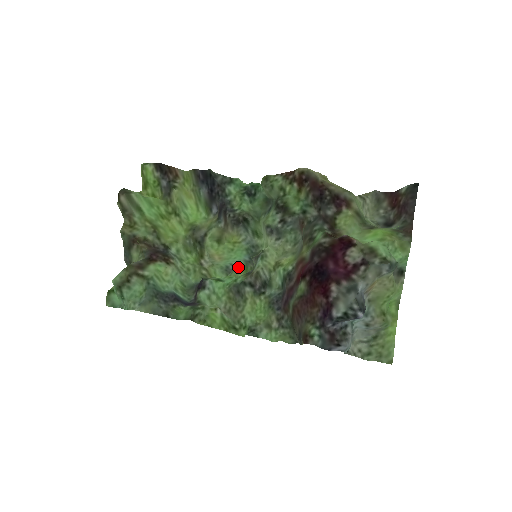
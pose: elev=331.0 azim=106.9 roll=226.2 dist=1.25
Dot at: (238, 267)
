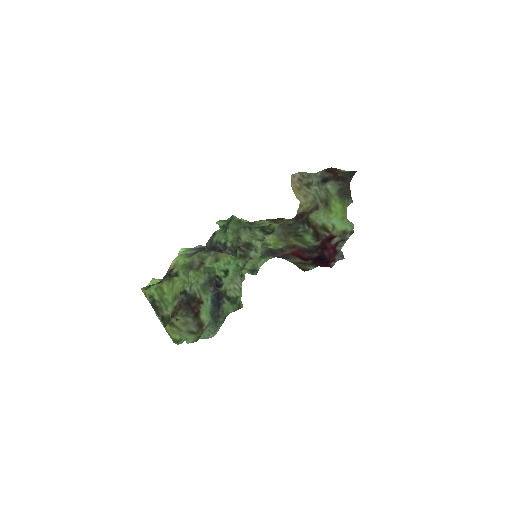
Dot at: occluded
